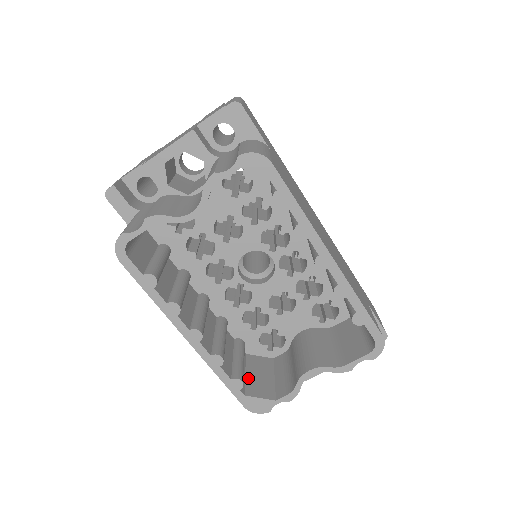
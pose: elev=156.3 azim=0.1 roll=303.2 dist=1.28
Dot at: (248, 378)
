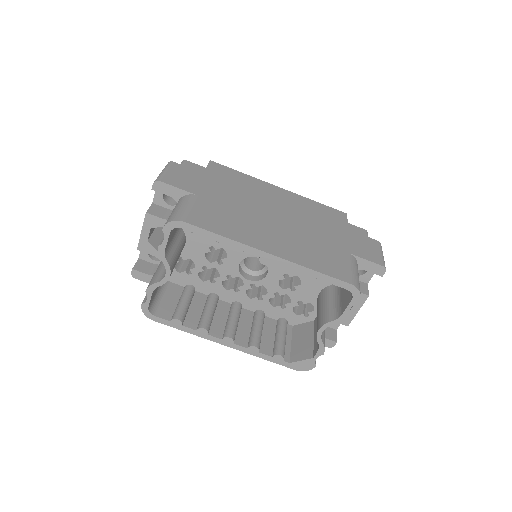
Dot at: (293, 347)
